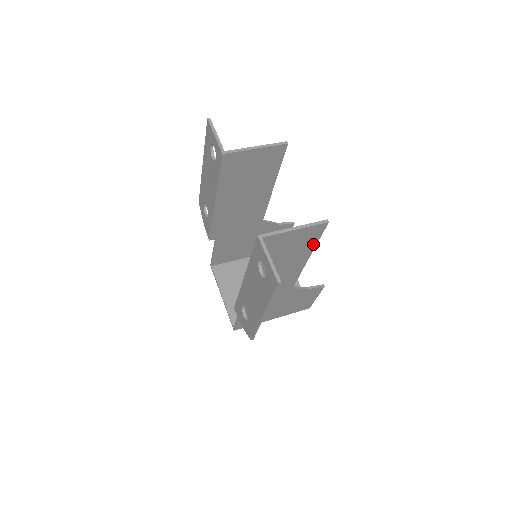
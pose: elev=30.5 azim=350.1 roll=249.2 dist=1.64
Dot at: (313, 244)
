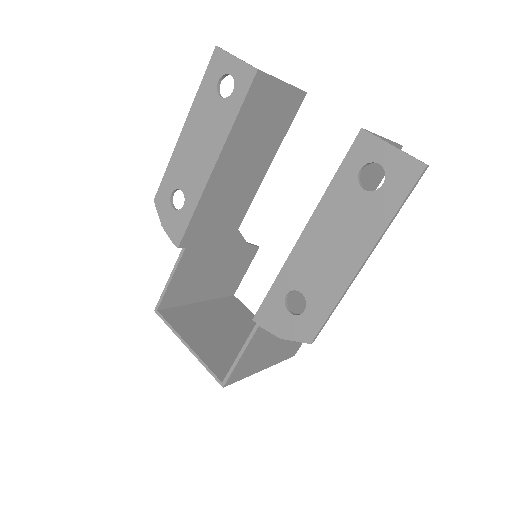
Dot at: (373, 189)
